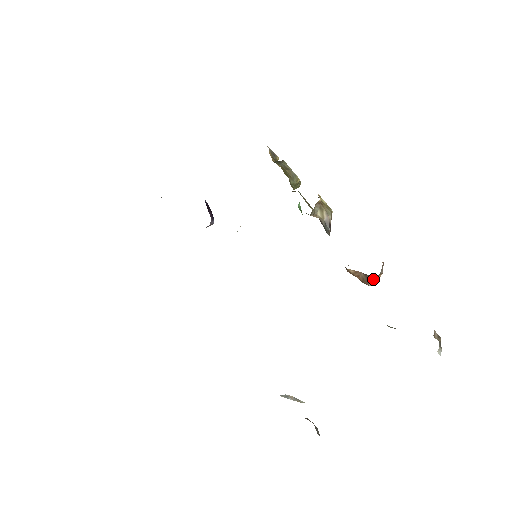
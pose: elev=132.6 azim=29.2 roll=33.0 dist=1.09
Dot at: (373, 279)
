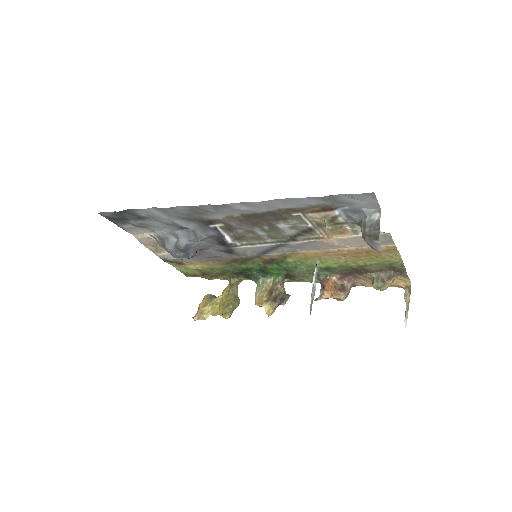
Dot at: (346, 290)
